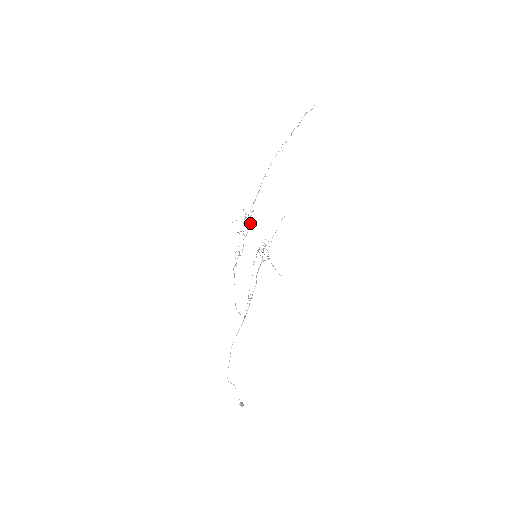
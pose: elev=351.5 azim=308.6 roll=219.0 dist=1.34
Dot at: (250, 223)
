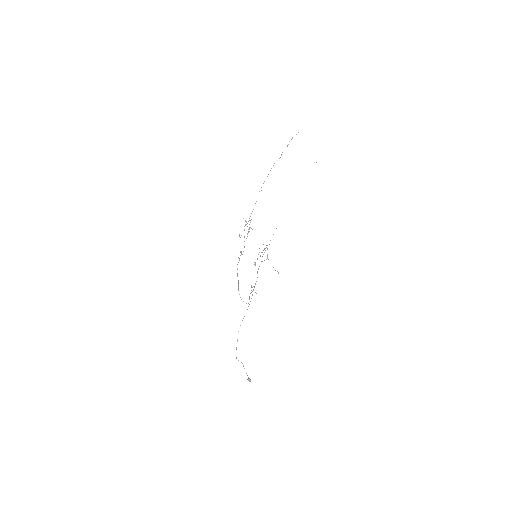
Dot at: (249, 229)
